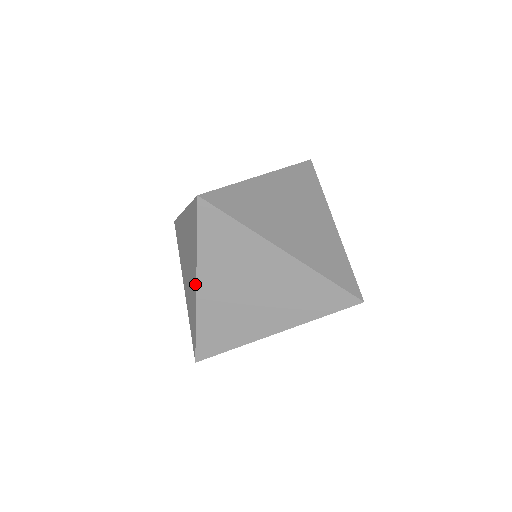
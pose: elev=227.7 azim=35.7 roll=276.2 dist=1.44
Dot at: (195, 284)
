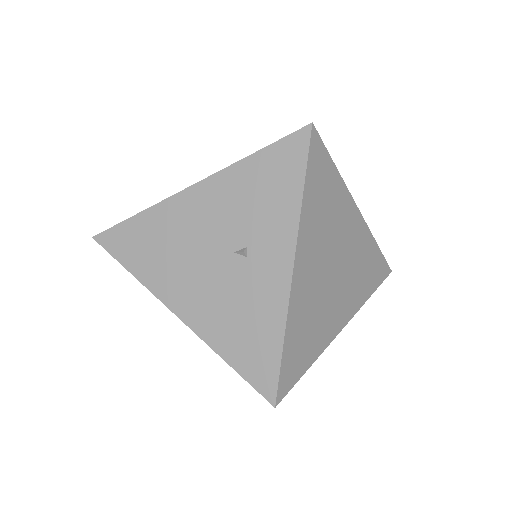
Dot at: occluded
